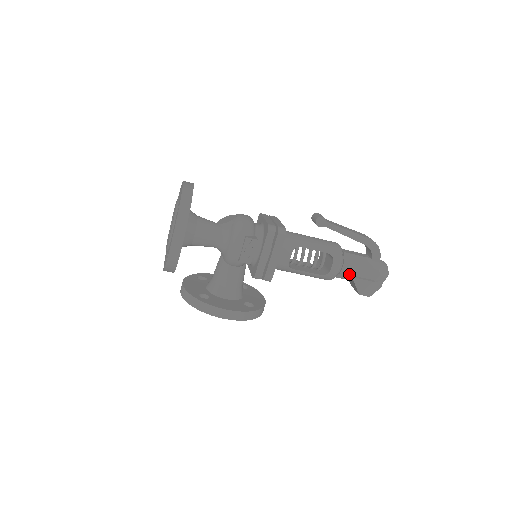
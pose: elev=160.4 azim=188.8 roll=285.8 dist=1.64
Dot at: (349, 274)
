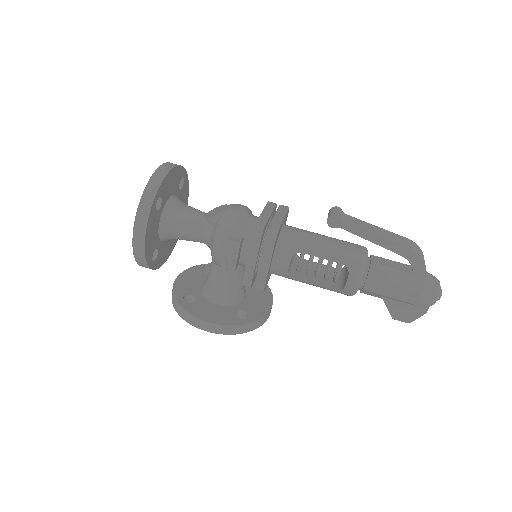
Dot at: (375, 292)
